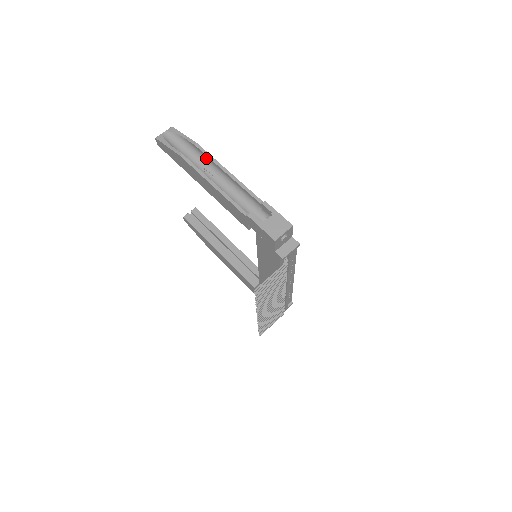
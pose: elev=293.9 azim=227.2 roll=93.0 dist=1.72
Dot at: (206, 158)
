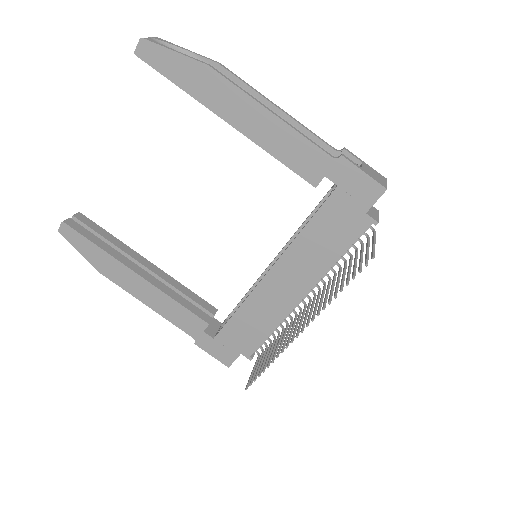
Dot at: occluded
